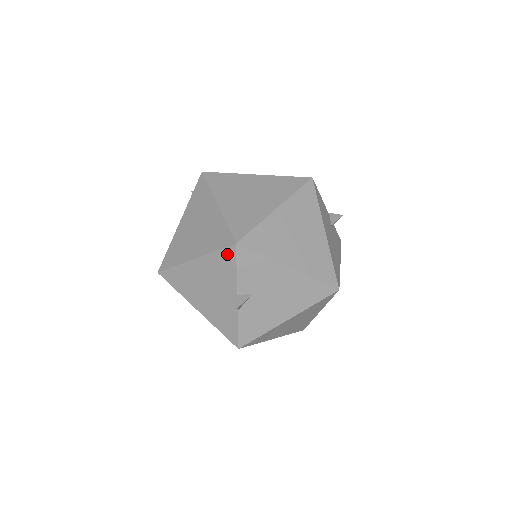
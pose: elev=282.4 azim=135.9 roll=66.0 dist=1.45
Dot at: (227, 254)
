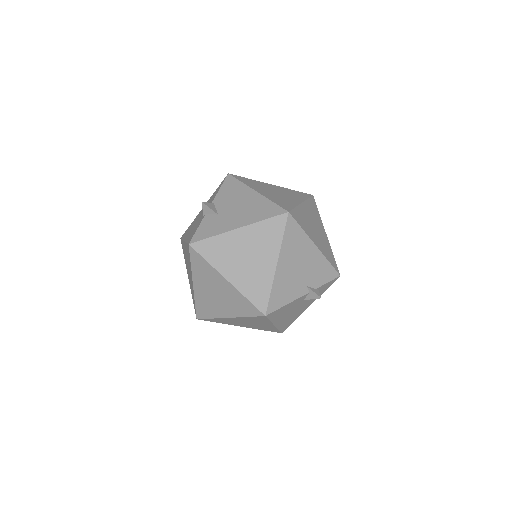
Dot at: occluded
